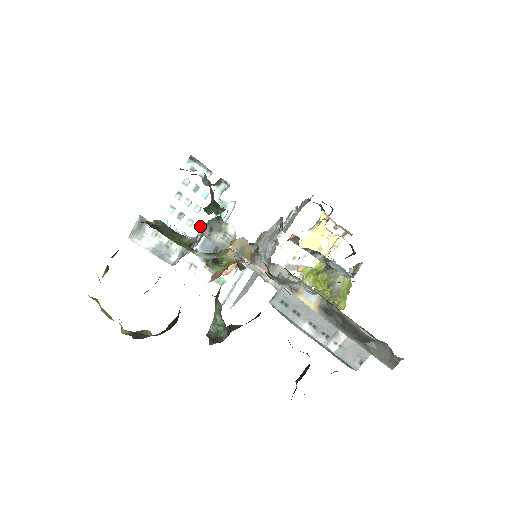
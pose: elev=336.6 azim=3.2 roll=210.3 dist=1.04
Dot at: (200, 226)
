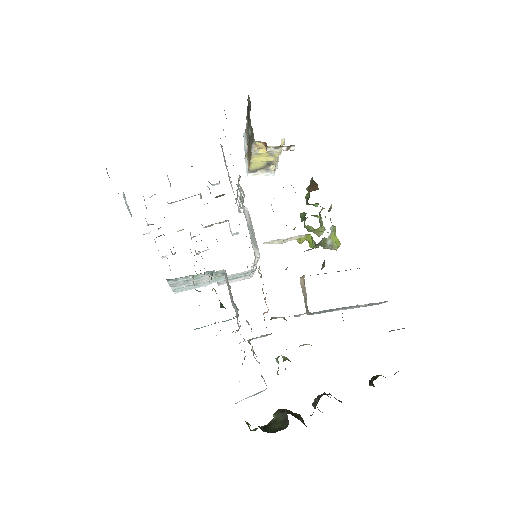
Dot at: (208, 281)
